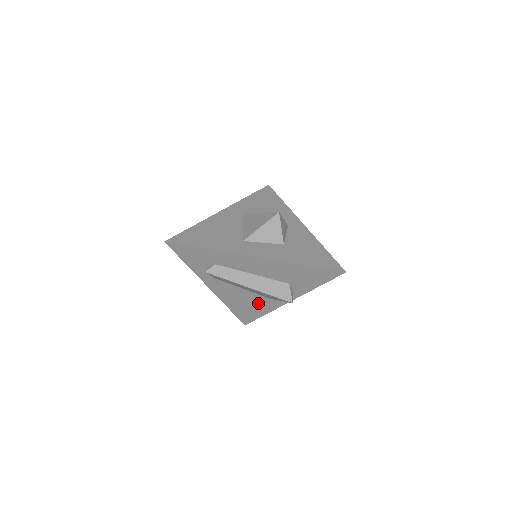
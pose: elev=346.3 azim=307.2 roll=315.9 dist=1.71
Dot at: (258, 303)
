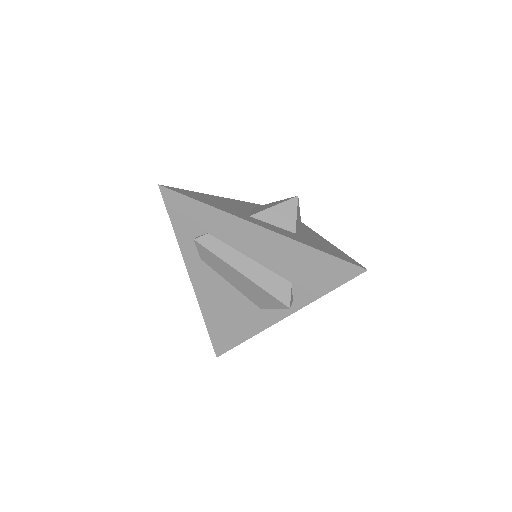
Dot at: (244, 315)
